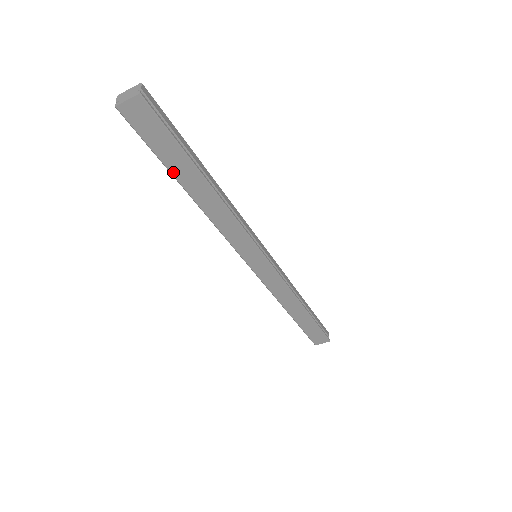
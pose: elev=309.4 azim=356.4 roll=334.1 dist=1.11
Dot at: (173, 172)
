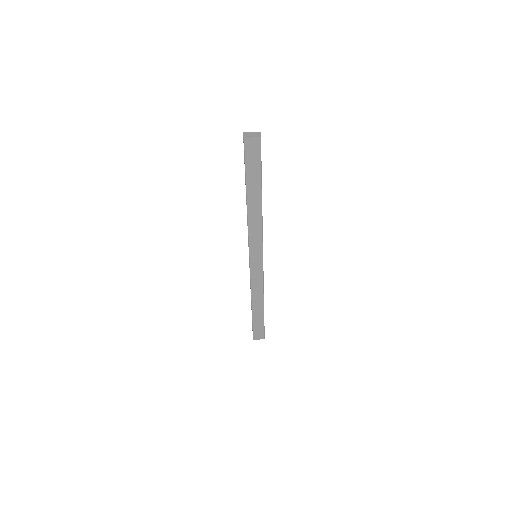
Dot at: (247, 184)
